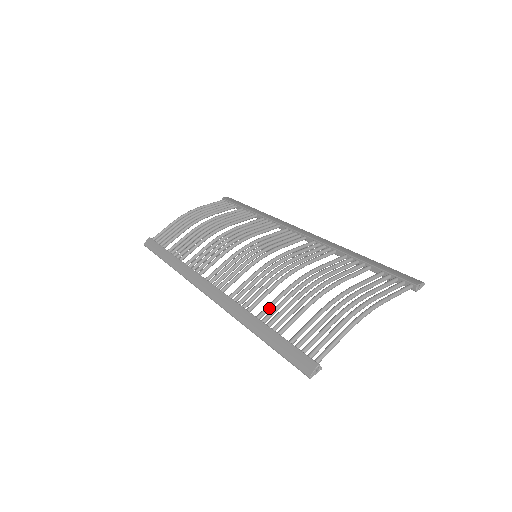
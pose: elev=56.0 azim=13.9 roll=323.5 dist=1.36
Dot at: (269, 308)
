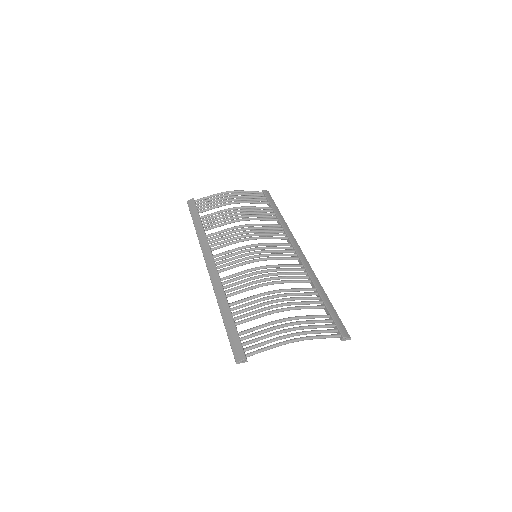
Dot at: (240, 302)
